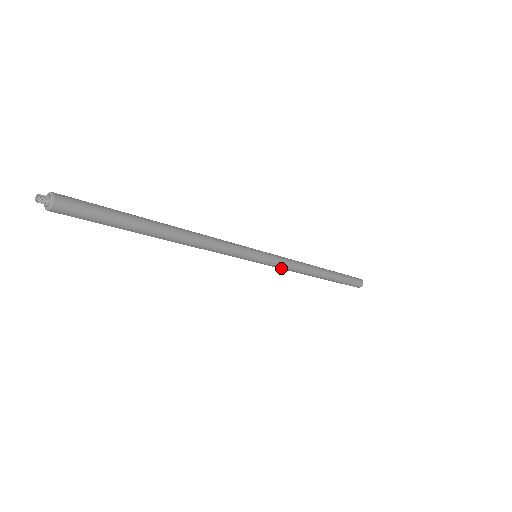
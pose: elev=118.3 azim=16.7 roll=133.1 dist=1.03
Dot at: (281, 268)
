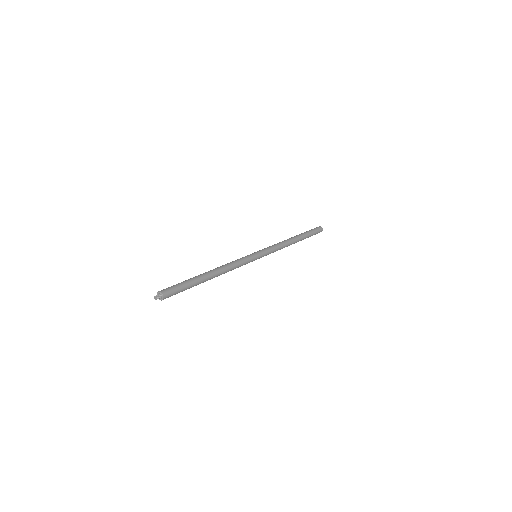
Dot at: occluded
